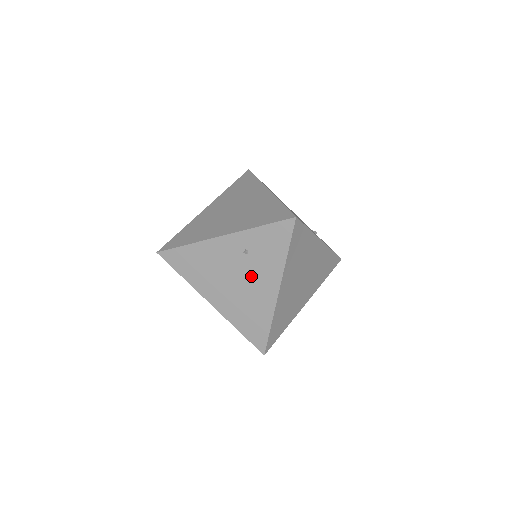
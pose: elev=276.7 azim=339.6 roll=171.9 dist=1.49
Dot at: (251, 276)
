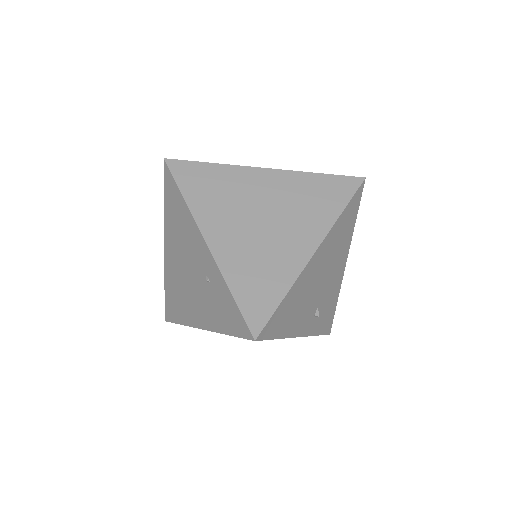
Dot at: (197, 292)
